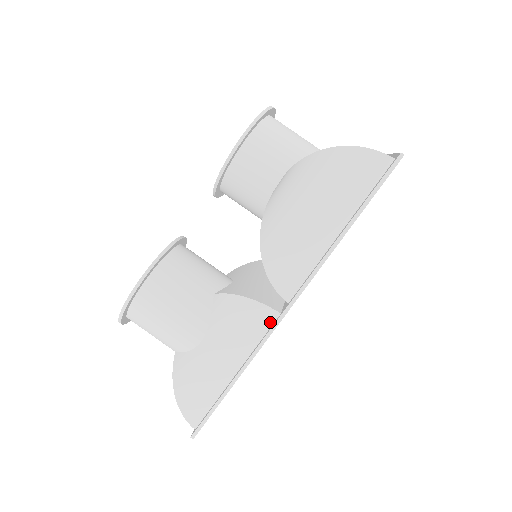
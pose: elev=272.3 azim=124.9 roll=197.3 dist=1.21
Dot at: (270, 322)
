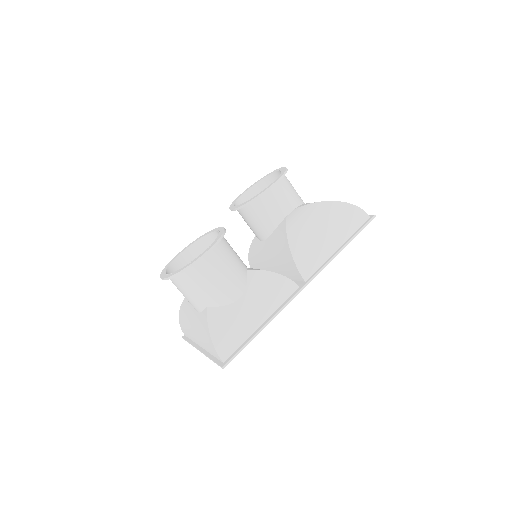
Dot at: (292, 291)
